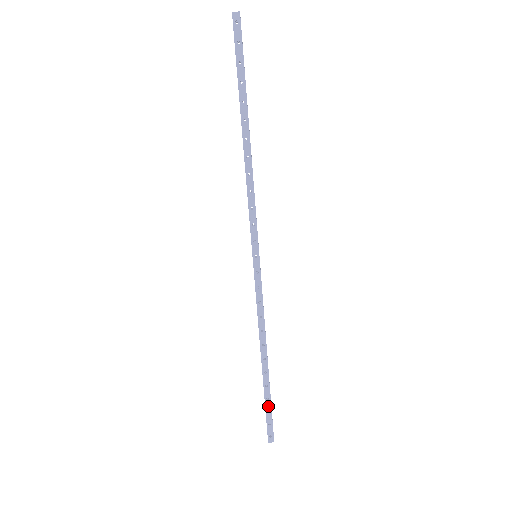
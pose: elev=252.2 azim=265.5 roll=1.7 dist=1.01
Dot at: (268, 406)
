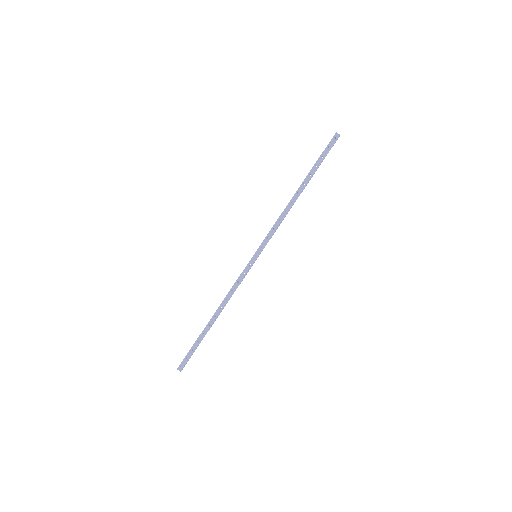
Dot at: (195, 346)
